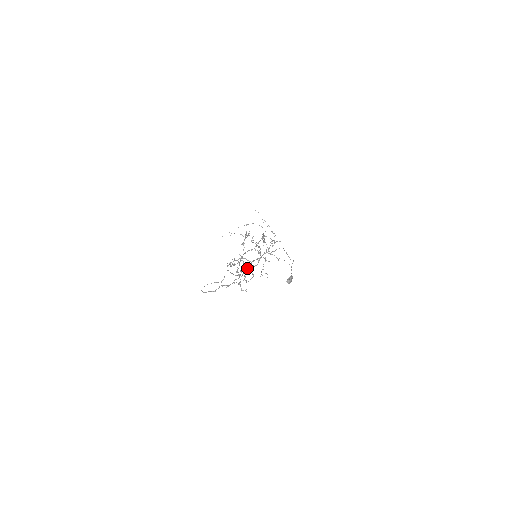
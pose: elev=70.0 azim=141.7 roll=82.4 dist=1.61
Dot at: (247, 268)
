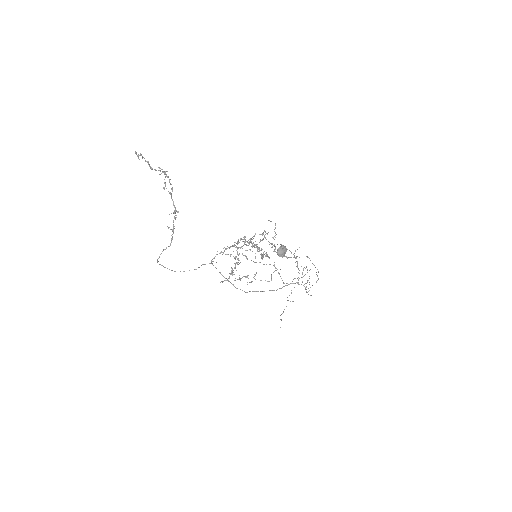
Dot at: (260, 291)
